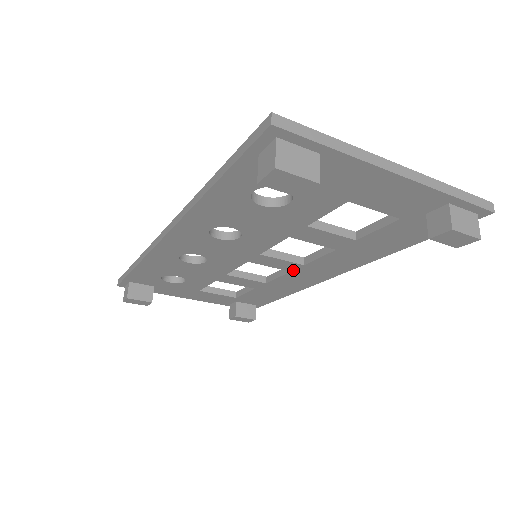
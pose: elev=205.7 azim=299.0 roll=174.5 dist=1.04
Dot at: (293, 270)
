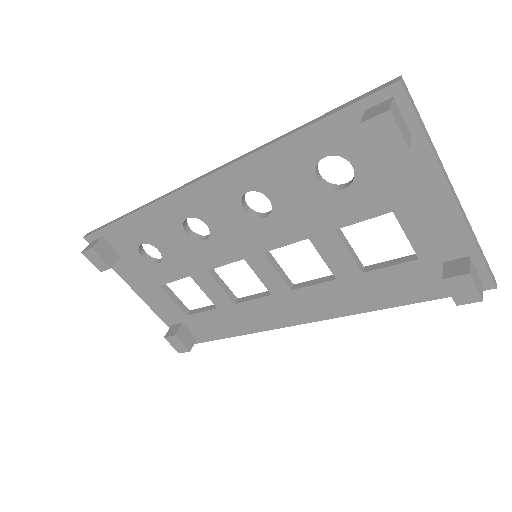
Dot at: (275, 294)
